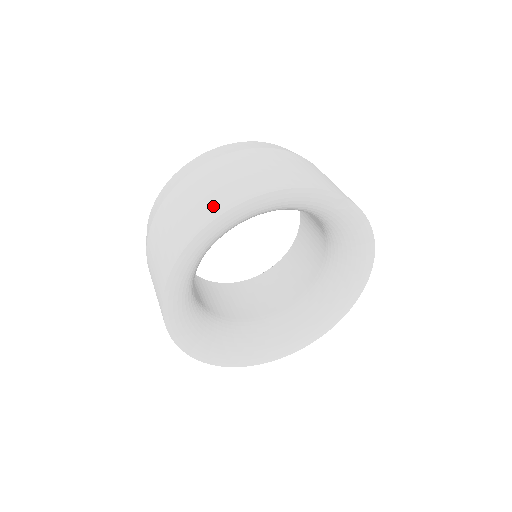
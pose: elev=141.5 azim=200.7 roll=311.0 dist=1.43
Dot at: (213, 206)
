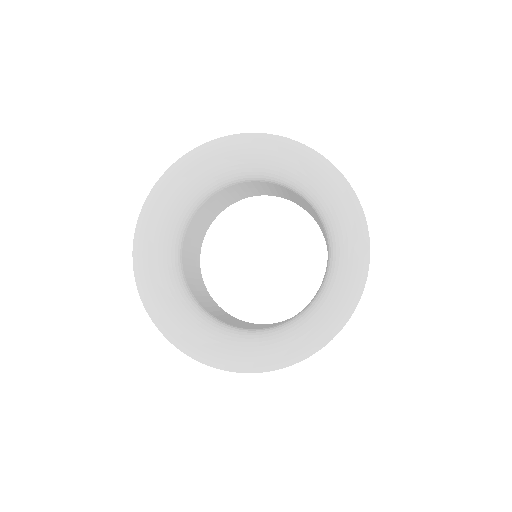
Dot at: occluded
